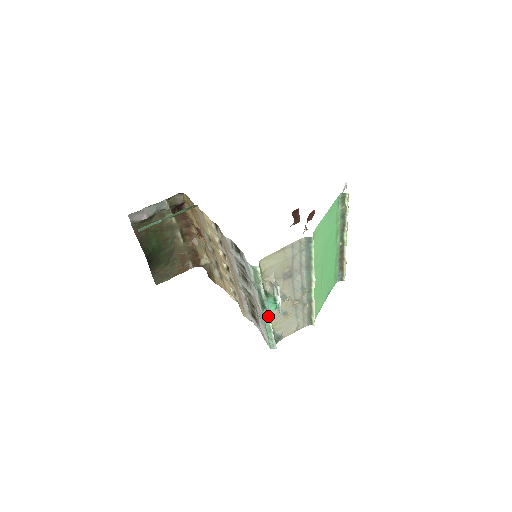
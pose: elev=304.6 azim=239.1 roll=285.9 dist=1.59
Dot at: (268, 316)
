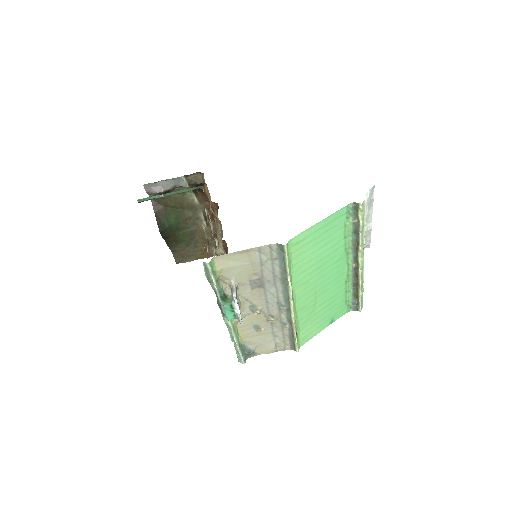
Dot at: (229, 324)
